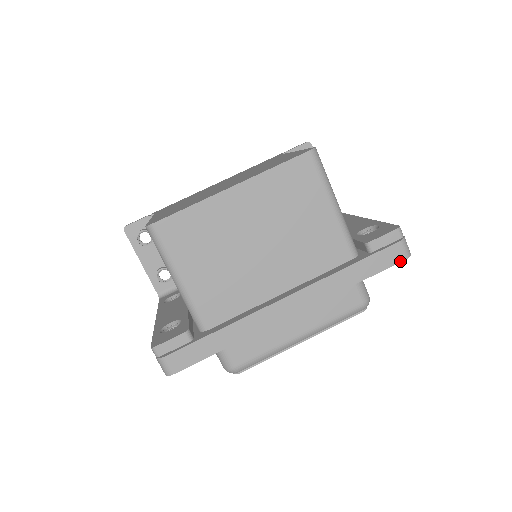
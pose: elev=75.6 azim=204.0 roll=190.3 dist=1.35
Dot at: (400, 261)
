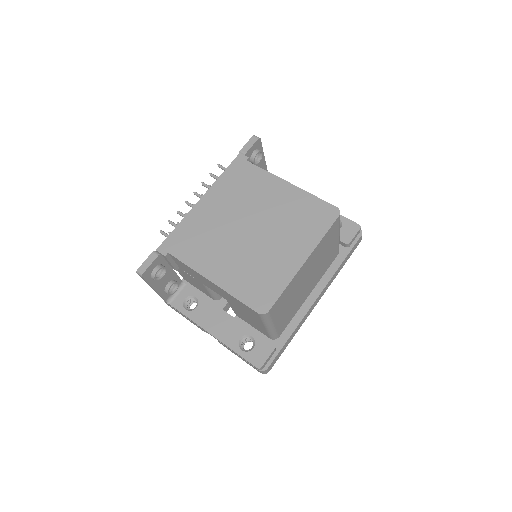
Dot at: occluded
